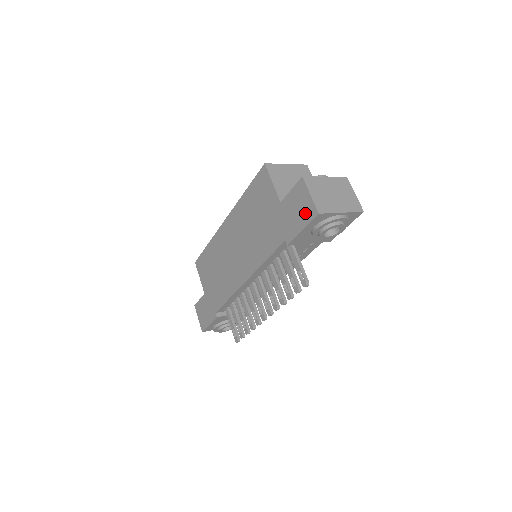
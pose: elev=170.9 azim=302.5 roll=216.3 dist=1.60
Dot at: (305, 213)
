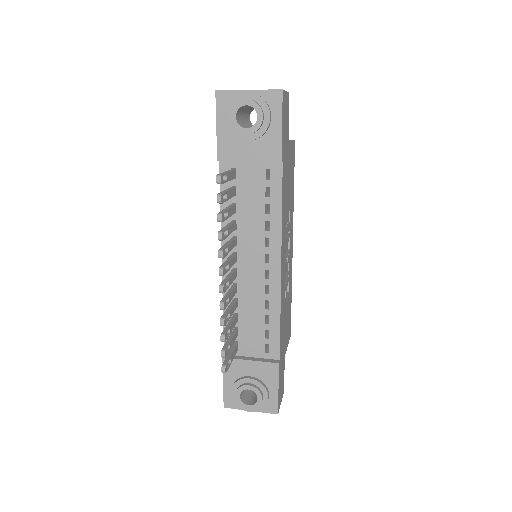
Dot at: occluded
